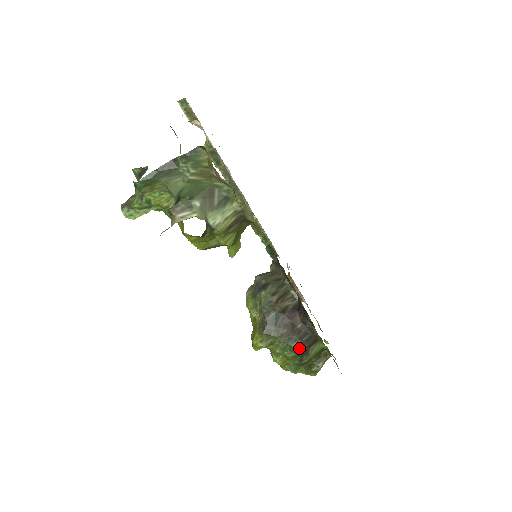
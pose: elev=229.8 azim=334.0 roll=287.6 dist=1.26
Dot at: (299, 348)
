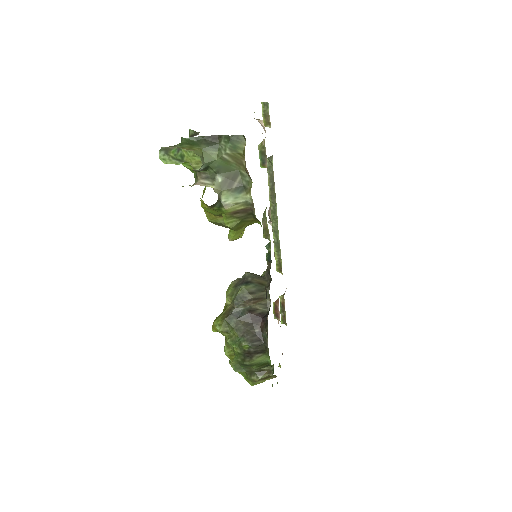
Dot at: (246, 348)
